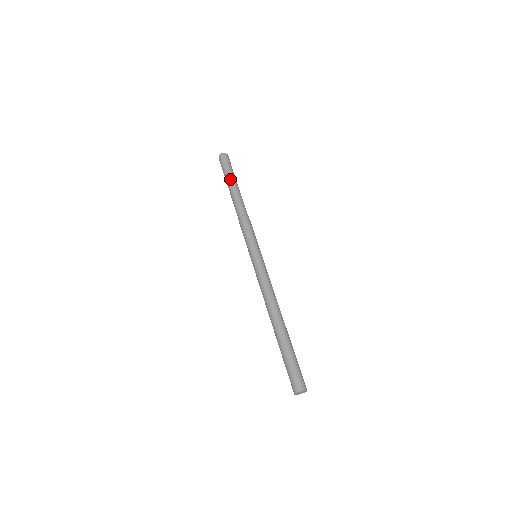
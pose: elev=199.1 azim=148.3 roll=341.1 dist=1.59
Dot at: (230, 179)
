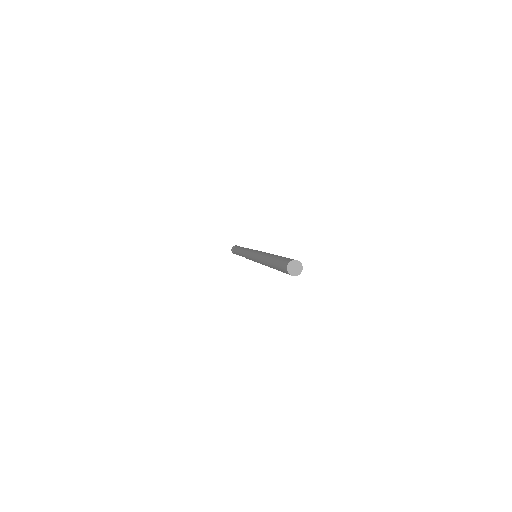
Dot at: (236, 249)
